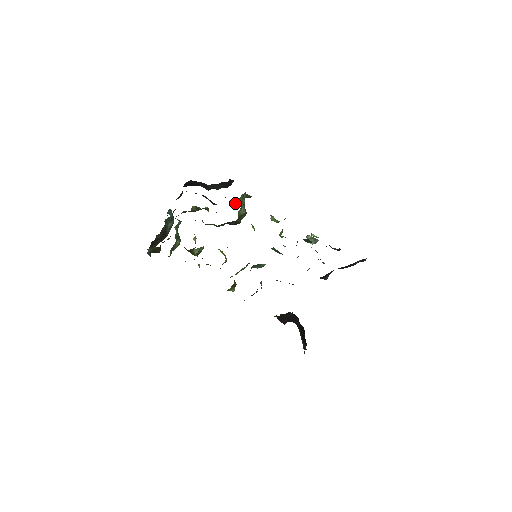
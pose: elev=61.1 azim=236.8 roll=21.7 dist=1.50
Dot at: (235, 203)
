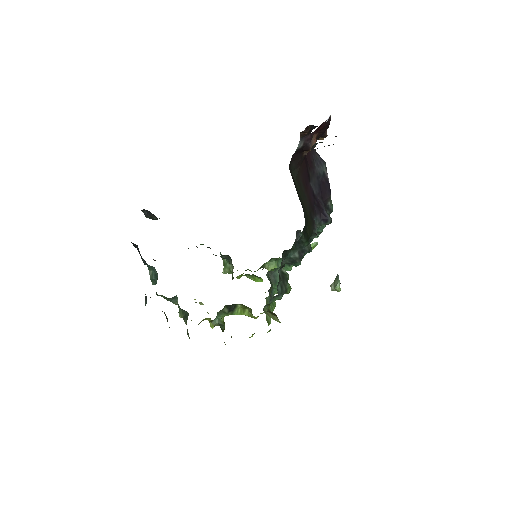
Dot at: occluded
